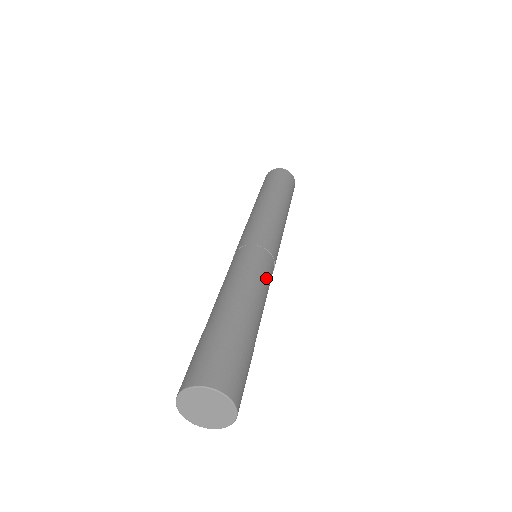
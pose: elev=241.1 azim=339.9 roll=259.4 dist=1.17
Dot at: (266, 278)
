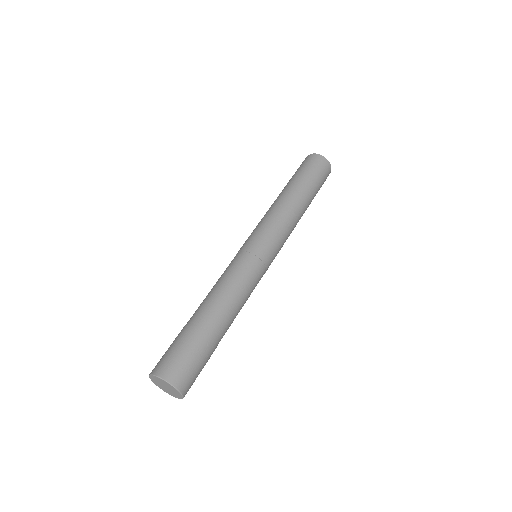
Dot at: (247, 284)
